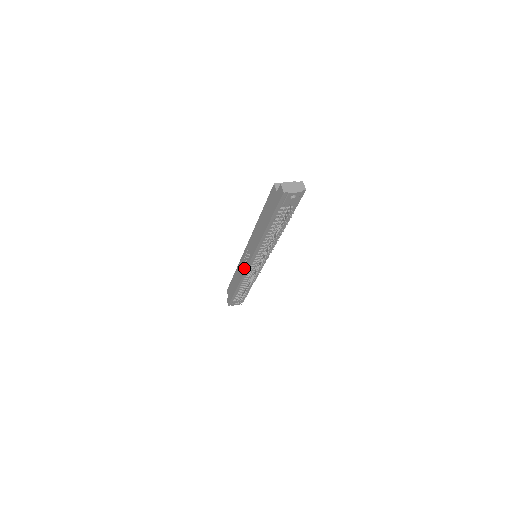
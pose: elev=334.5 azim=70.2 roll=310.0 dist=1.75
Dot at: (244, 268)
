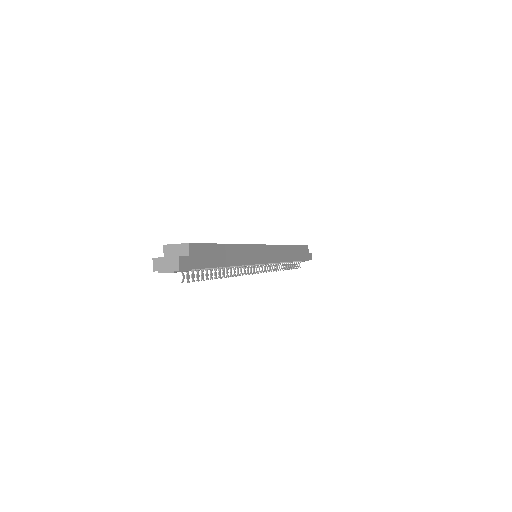
Dot at: occluded
